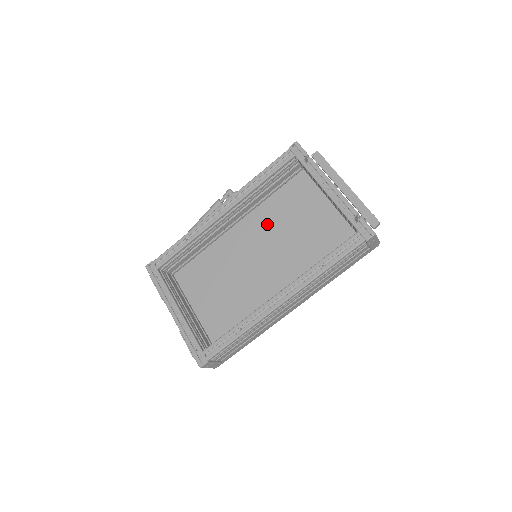
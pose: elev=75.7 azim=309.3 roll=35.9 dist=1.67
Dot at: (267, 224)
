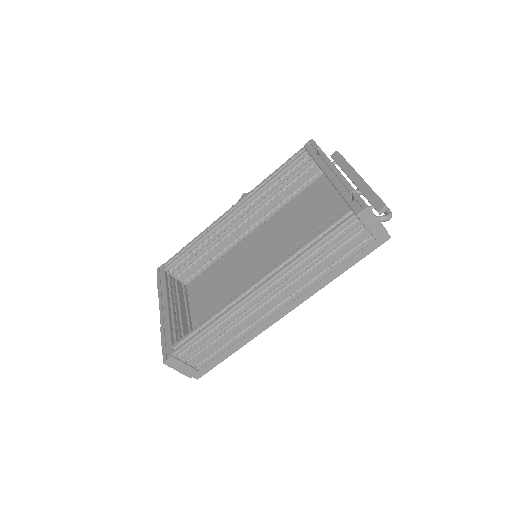
Dot at: (279, 229)
